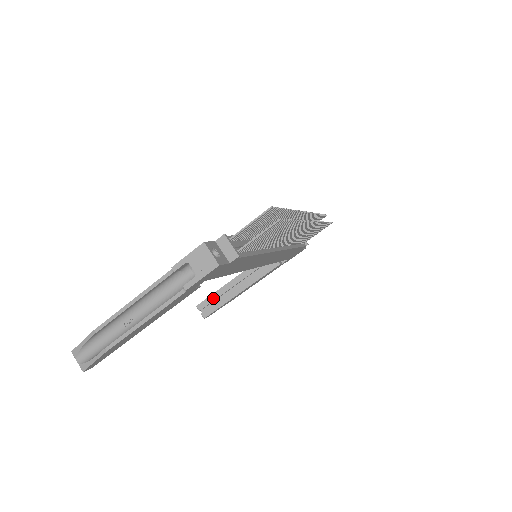
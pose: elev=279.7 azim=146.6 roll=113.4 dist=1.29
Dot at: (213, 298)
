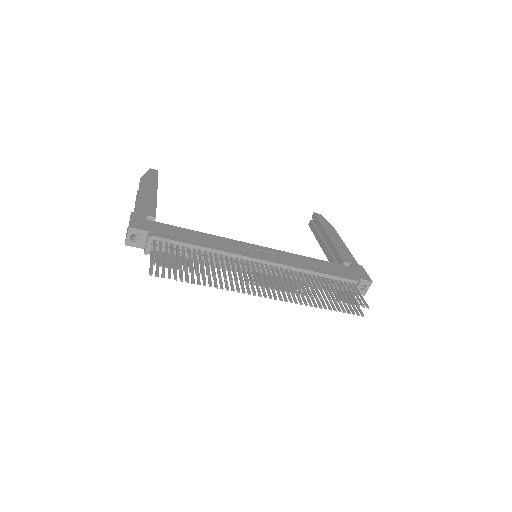
Dot at: (318, 224)
